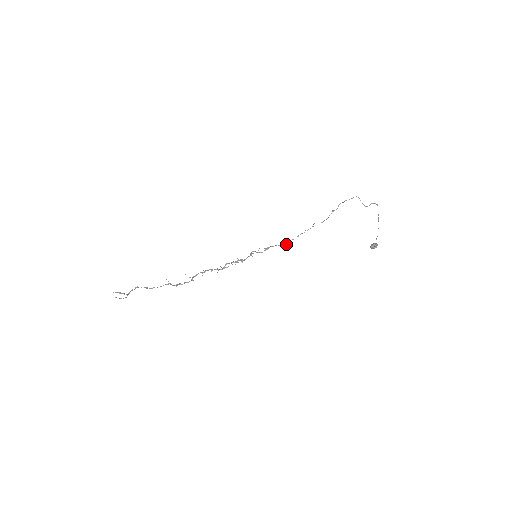
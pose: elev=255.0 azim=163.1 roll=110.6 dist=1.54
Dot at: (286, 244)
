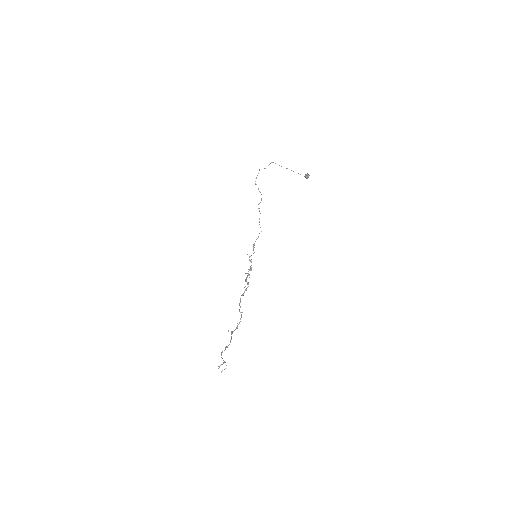
Dot at: occluded
